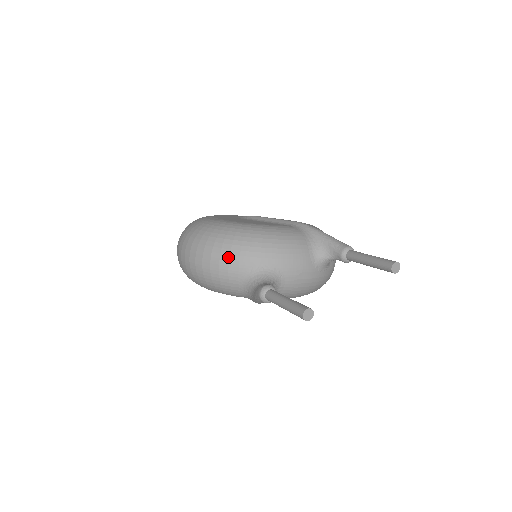
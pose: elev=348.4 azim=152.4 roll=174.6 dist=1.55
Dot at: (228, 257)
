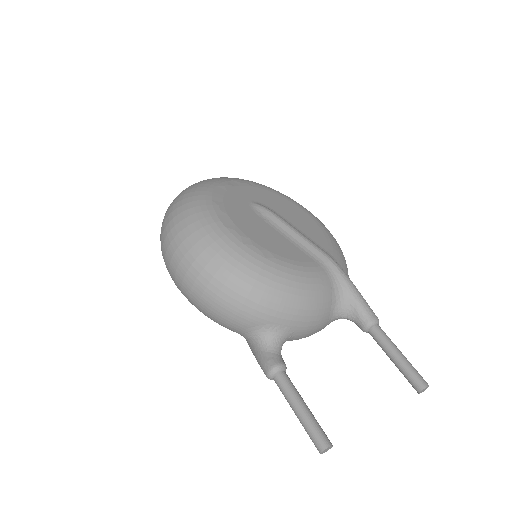
Dot at: (240, 306)
